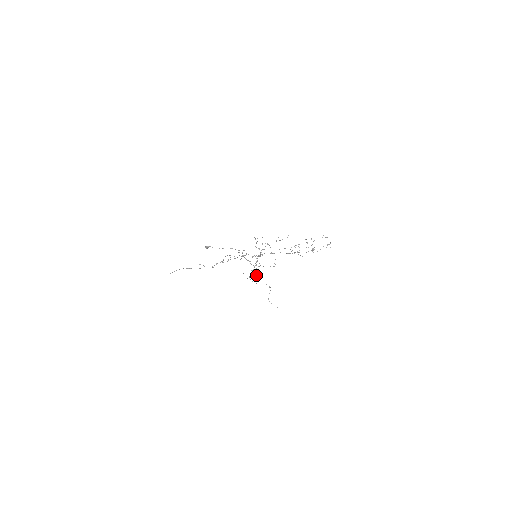
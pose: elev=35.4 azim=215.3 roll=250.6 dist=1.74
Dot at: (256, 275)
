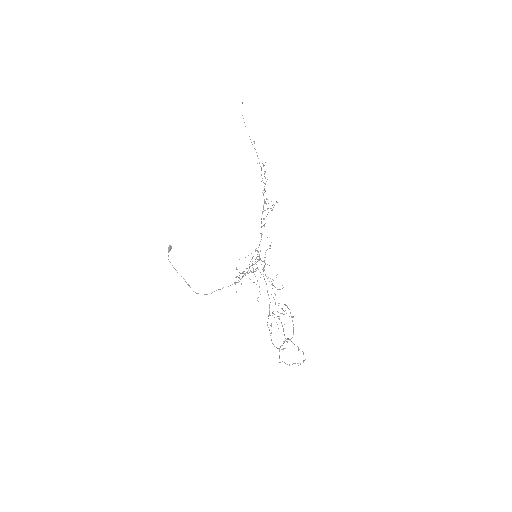
Dot at: occluded
